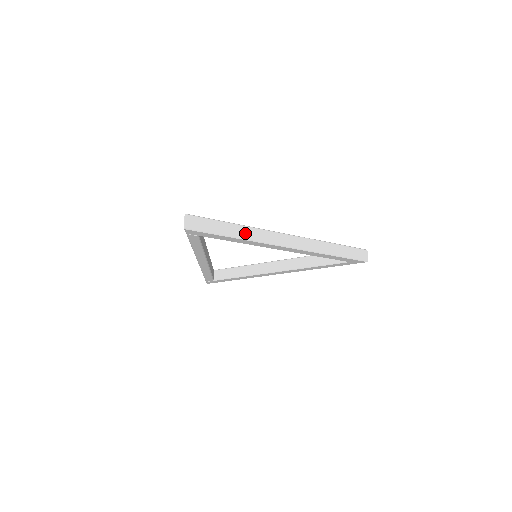
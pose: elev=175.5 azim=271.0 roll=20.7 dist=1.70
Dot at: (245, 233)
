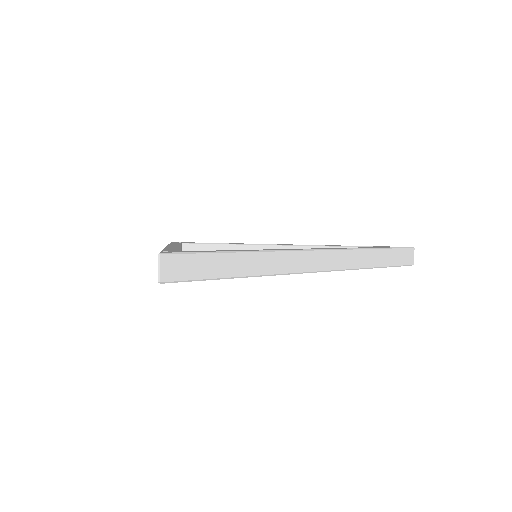
Dot at: (259, 265)
